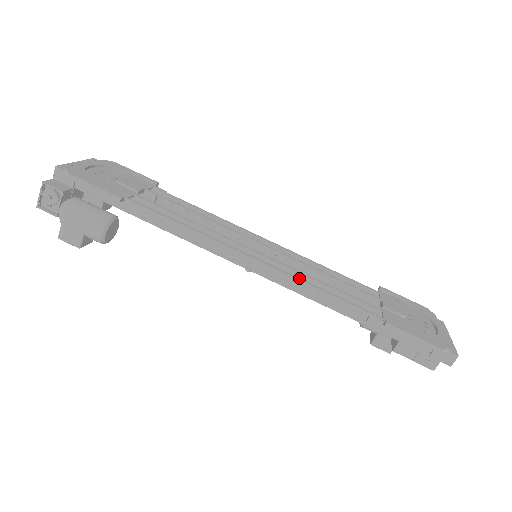
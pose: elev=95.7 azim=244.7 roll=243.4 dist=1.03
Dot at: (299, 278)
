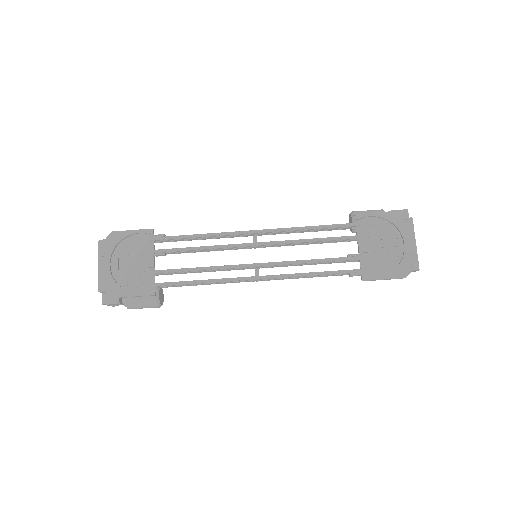
Dot at: (293, 275)
